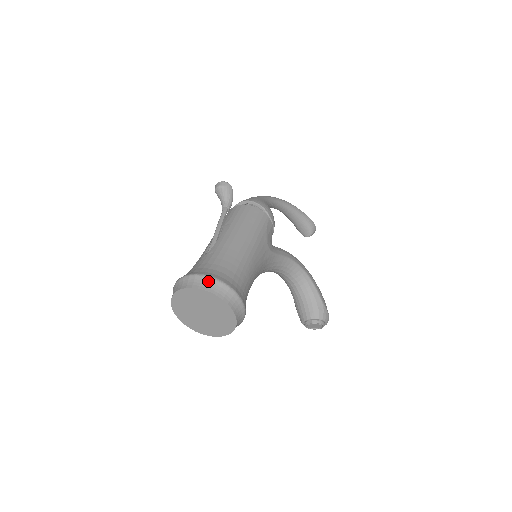
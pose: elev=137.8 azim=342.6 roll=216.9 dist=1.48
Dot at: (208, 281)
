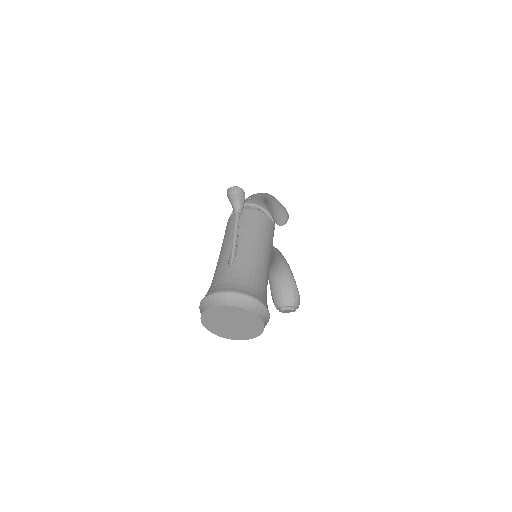
Dot at: (246, 299)
